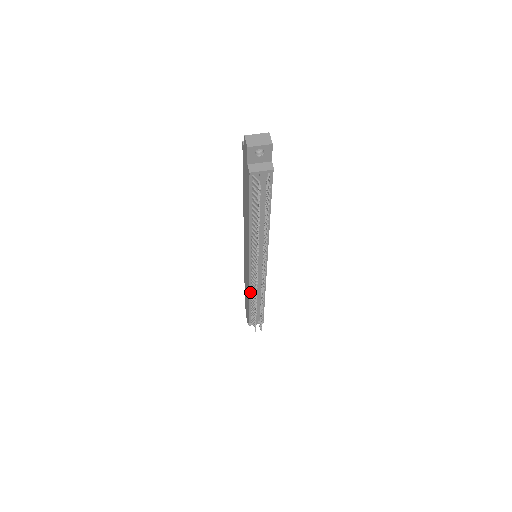
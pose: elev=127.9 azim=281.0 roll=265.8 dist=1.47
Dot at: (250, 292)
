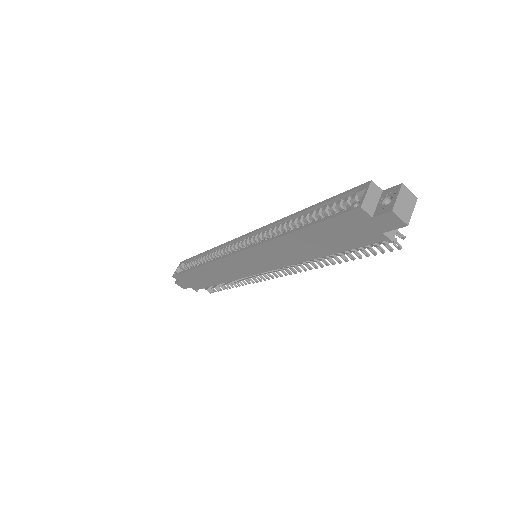
Dot at: (231, 280)
